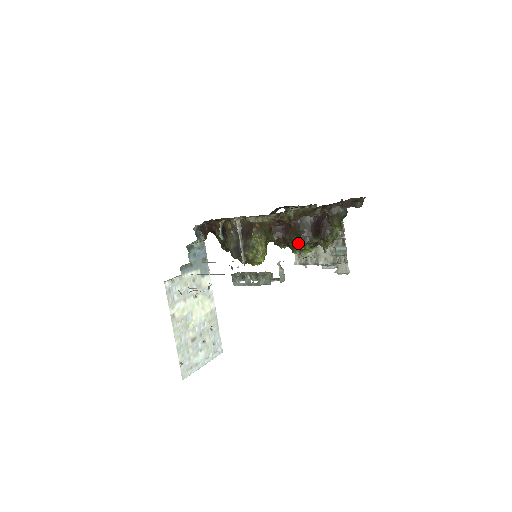
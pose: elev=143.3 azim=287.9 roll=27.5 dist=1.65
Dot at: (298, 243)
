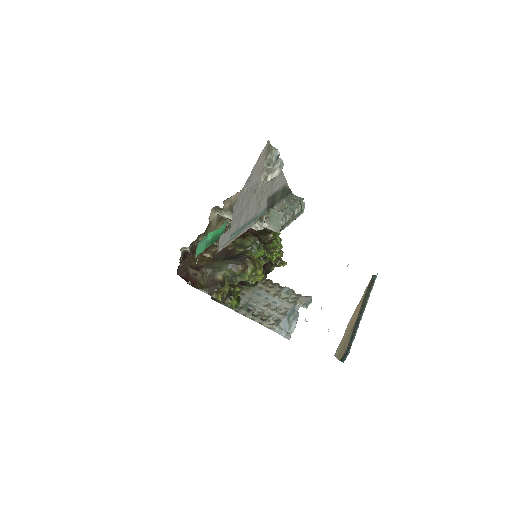
Dot at: (271, 233)
